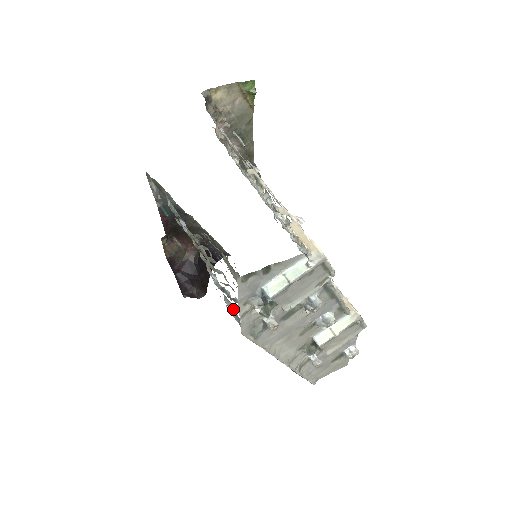
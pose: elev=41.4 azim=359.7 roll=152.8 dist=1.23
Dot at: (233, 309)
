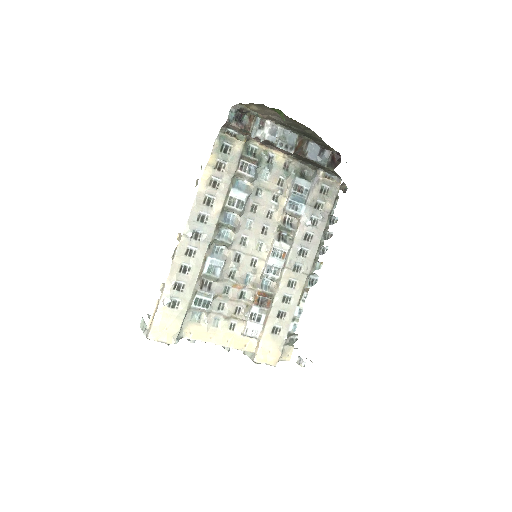
Dot at: occluded
